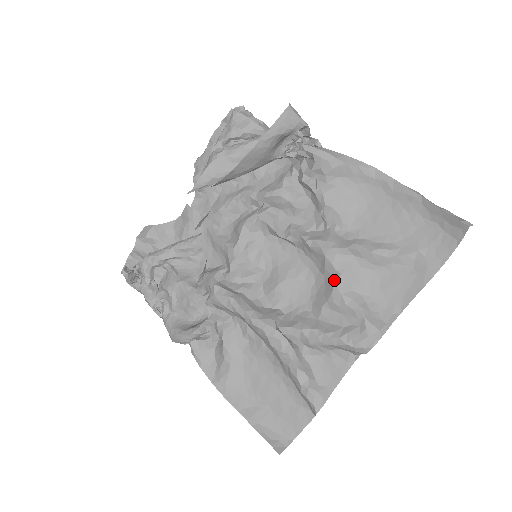
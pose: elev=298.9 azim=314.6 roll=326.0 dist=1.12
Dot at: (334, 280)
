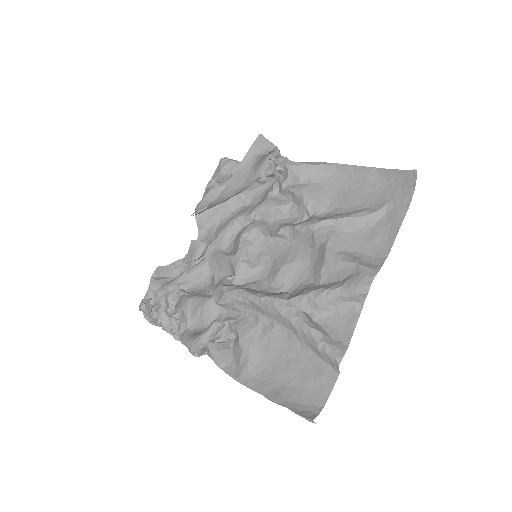
Dot at: (325, 246)
